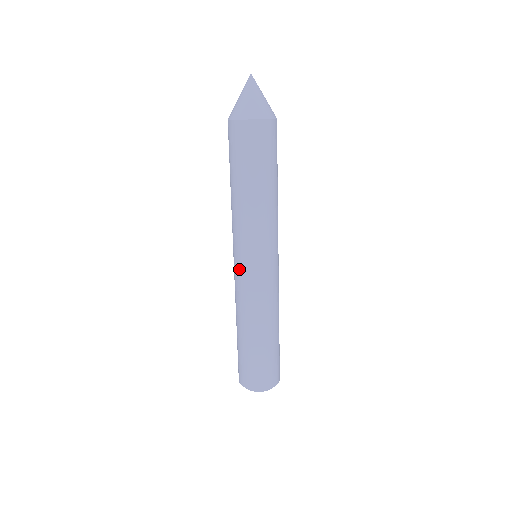
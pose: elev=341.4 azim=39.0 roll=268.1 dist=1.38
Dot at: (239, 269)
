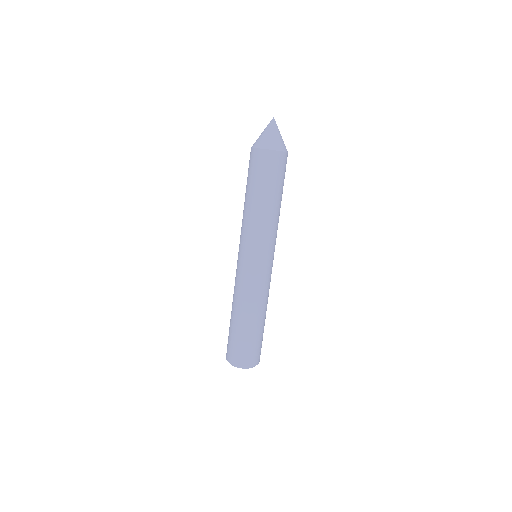
Dot at: (249, 265)
